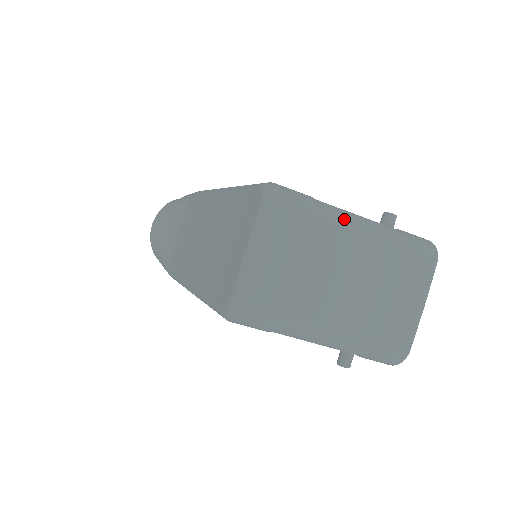
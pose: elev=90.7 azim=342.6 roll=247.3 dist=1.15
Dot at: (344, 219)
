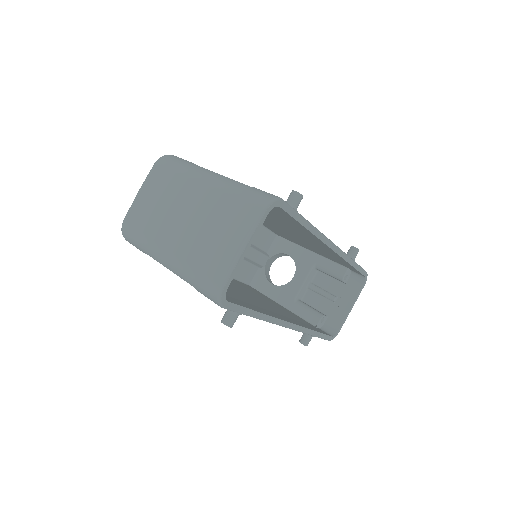
Dot at: (197, 172)
